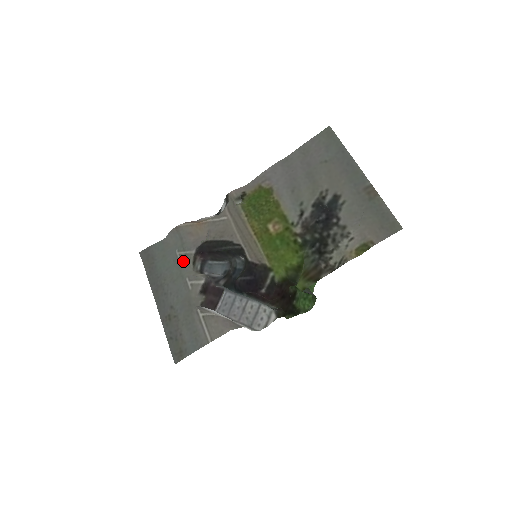
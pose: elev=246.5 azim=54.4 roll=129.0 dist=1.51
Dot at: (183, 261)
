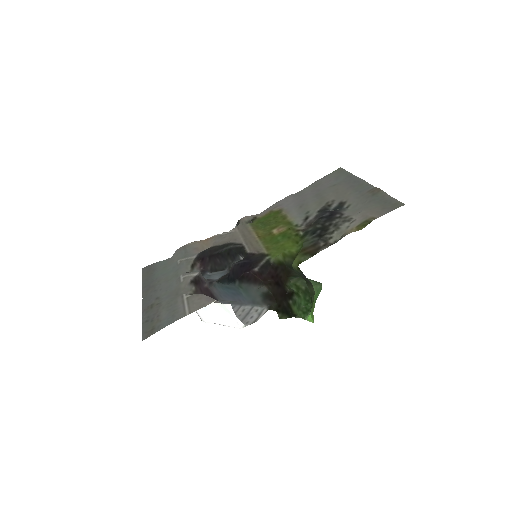
Dot at: (182, 265)
